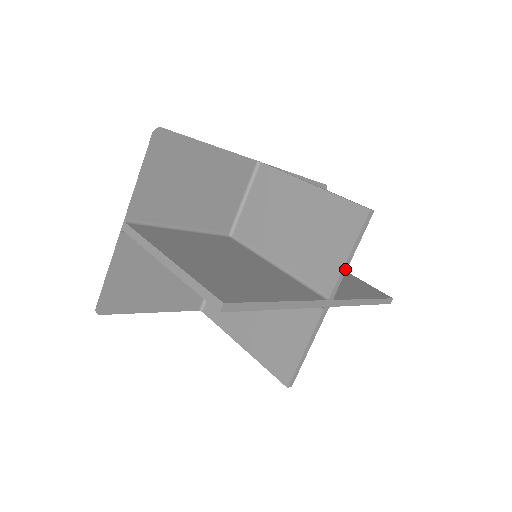
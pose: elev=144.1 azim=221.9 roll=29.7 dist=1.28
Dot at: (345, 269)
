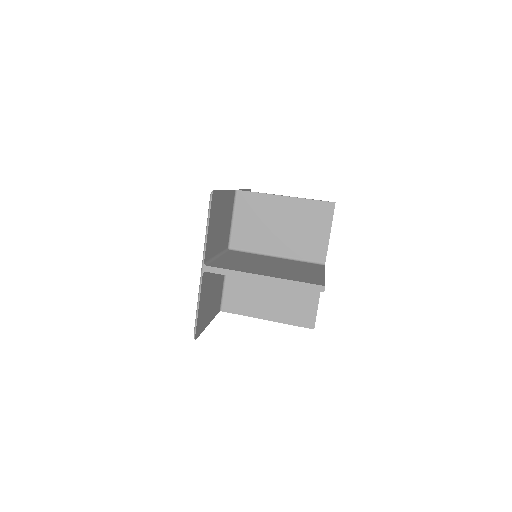
Dot at: (328, 243)
